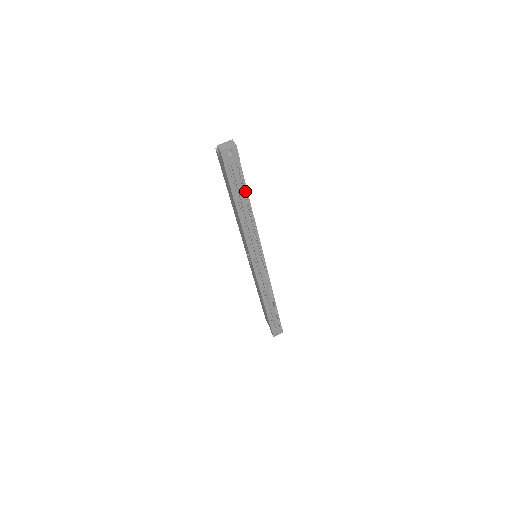
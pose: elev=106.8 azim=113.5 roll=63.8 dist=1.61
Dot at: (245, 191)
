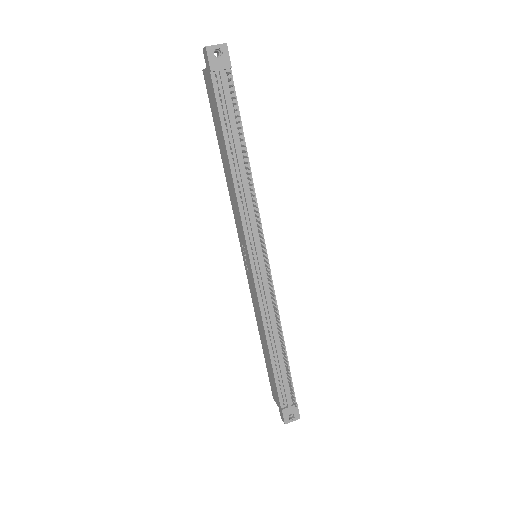
Dot at: (238, 115)
